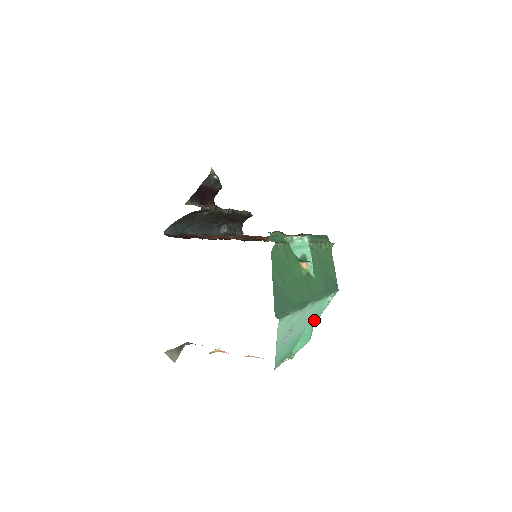
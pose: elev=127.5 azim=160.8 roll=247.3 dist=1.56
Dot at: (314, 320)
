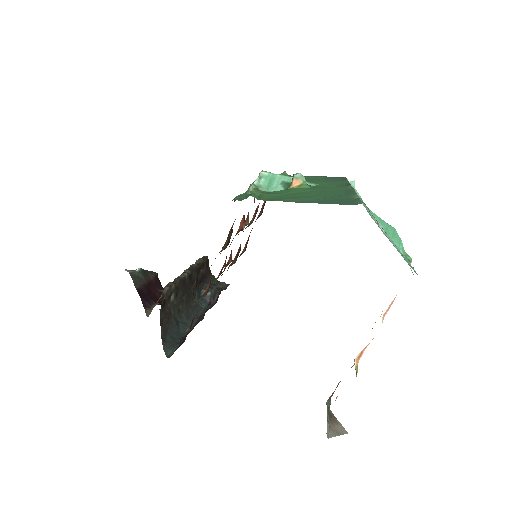
Dot at: occluded
